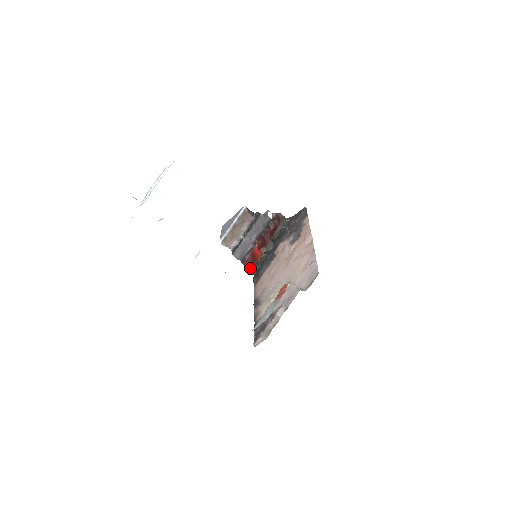
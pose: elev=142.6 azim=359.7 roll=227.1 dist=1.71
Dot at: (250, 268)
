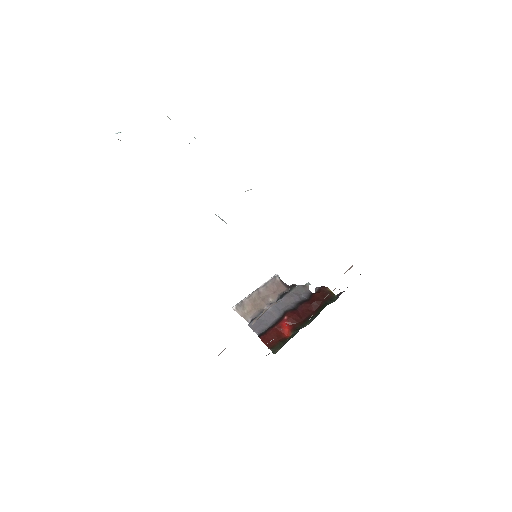
Dot at: (271, 345)
